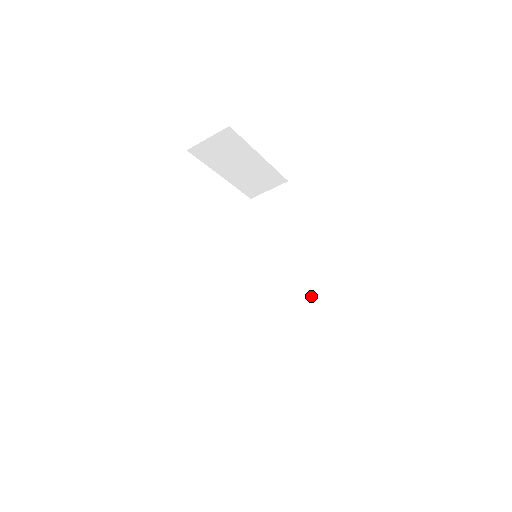
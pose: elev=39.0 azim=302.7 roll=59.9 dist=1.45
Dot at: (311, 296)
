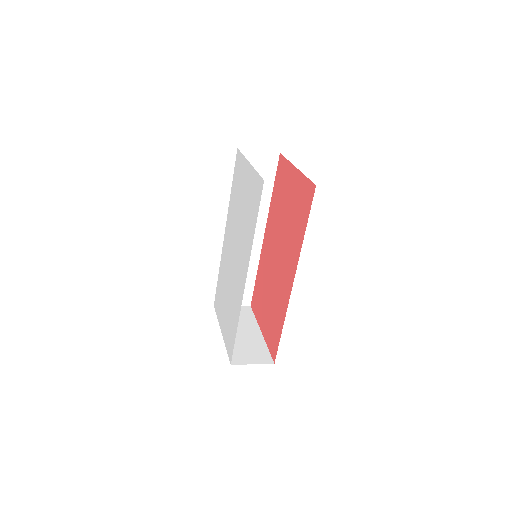
Dot at: (258, 260)
